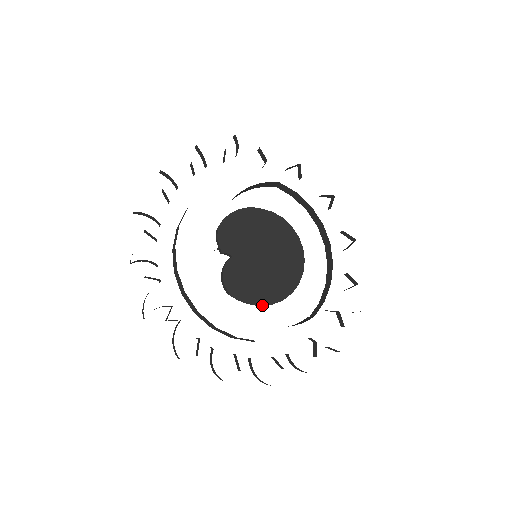
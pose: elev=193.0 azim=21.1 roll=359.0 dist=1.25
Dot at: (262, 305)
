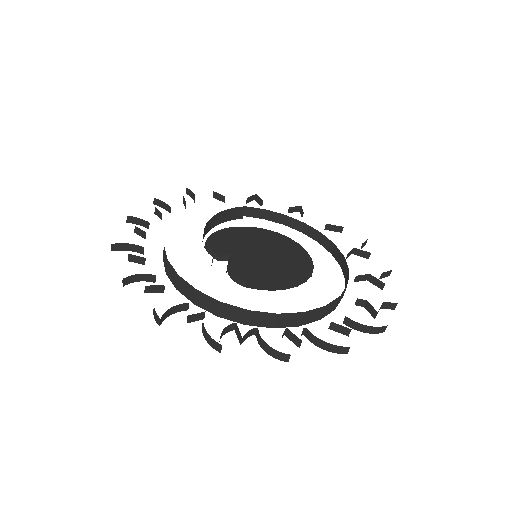
Dot at: occluded
